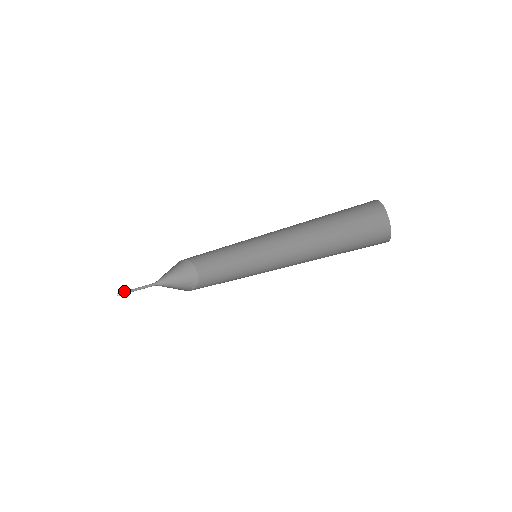
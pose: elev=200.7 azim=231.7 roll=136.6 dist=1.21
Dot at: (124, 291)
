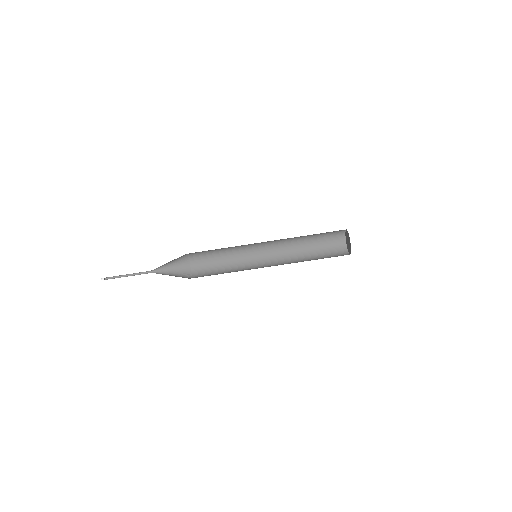
Dot at: occluded
